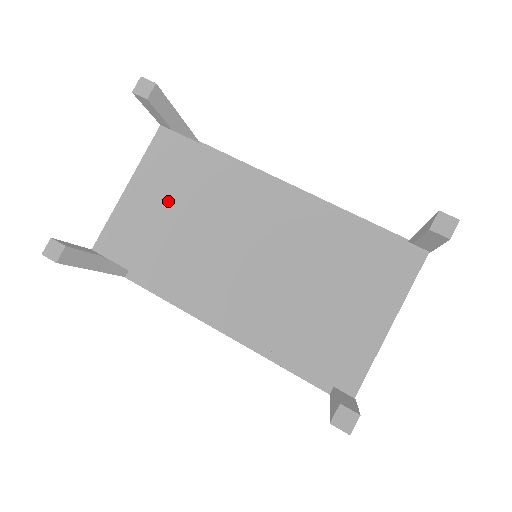
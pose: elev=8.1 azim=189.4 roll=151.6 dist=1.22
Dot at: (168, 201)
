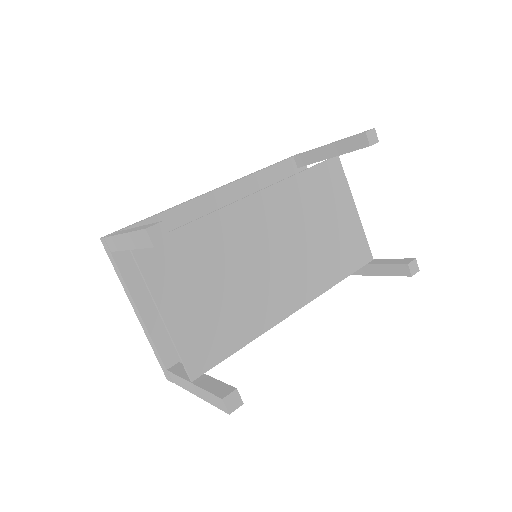
Dot at: (201, 290)
